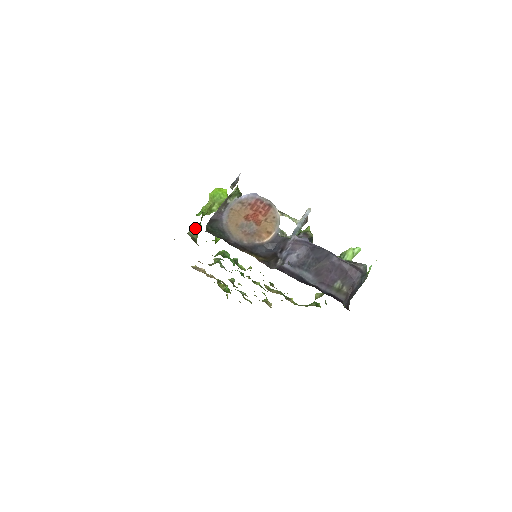
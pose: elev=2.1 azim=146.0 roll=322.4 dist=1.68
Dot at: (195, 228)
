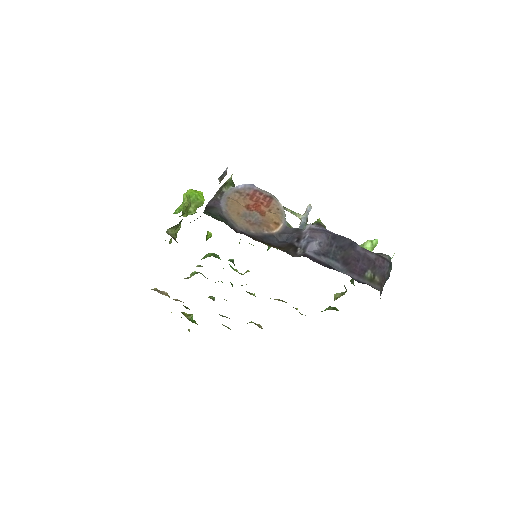
Dot at: (176, 225)
